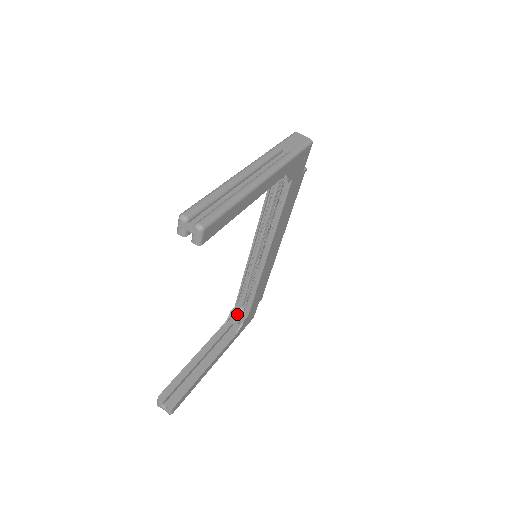
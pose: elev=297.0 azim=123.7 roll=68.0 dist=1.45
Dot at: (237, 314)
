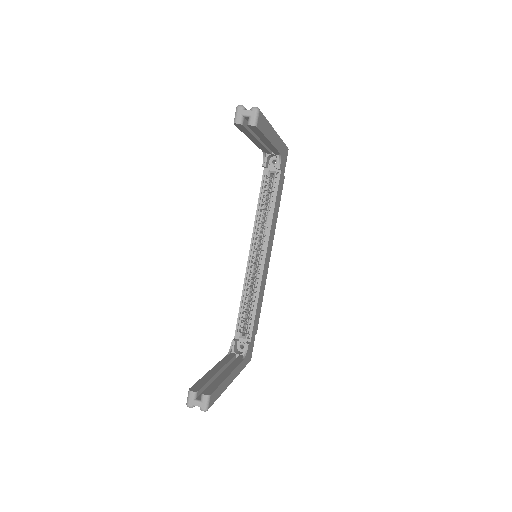
Dot at: (237, 349)
